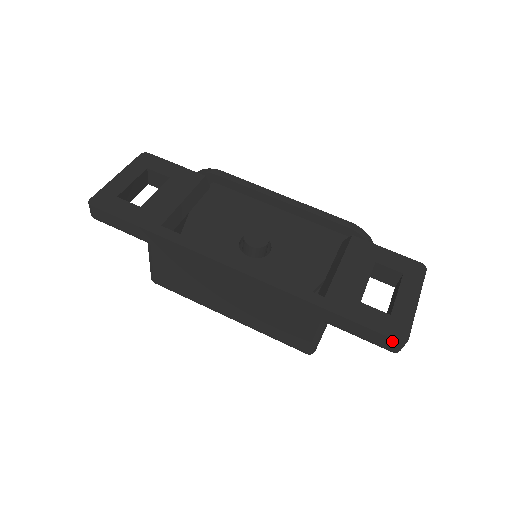
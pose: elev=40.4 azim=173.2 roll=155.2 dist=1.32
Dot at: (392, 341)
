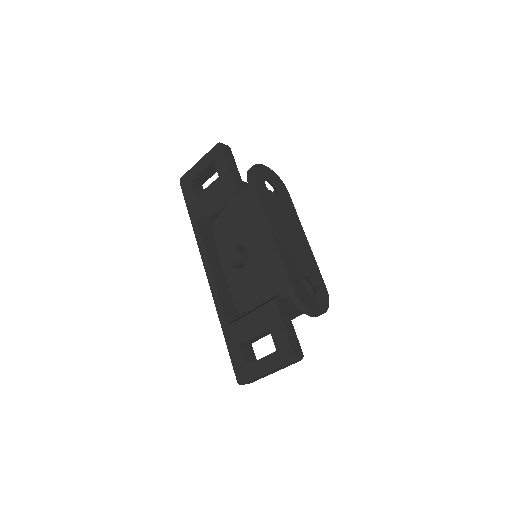
Dot at: (237, 377)
